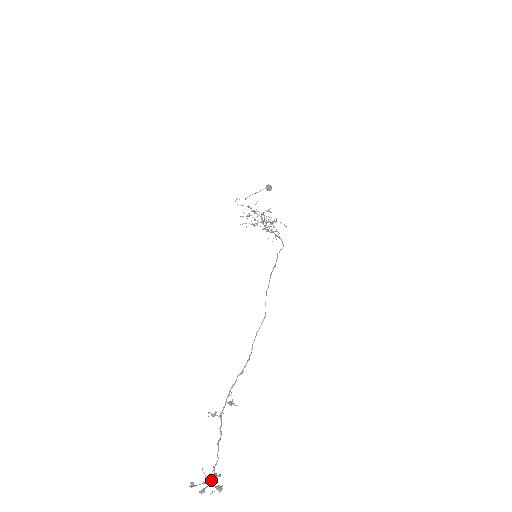
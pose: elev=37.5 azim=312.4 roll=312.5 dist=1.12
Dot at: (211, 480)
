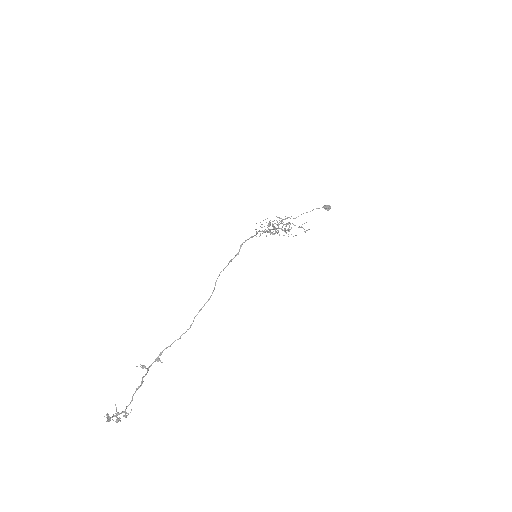
Dot at: (119, 414)
